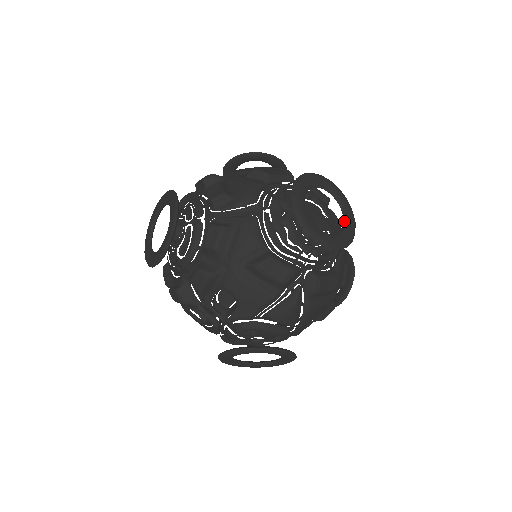
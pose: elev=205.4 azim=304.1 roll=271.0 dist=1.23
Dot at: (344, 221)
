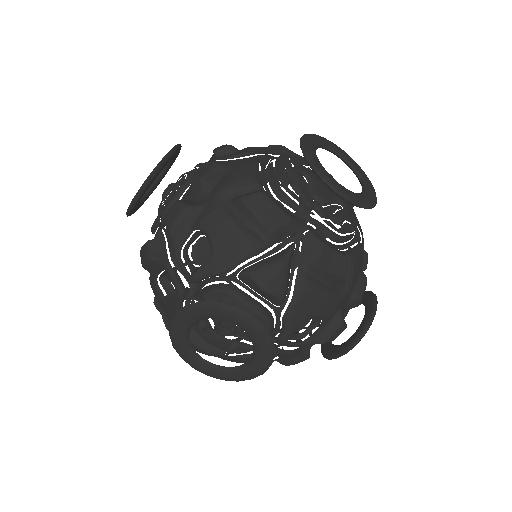
Dot at: (362, 191)
